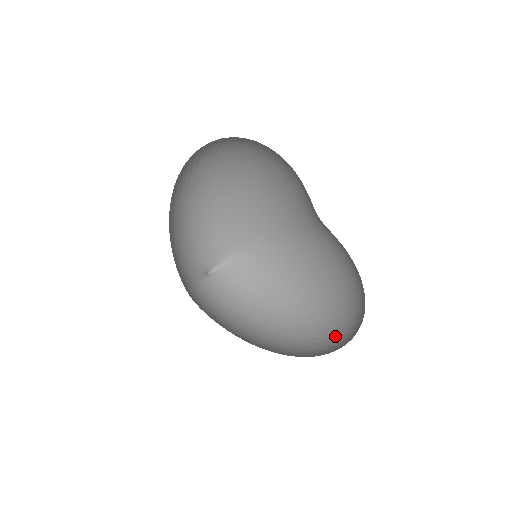
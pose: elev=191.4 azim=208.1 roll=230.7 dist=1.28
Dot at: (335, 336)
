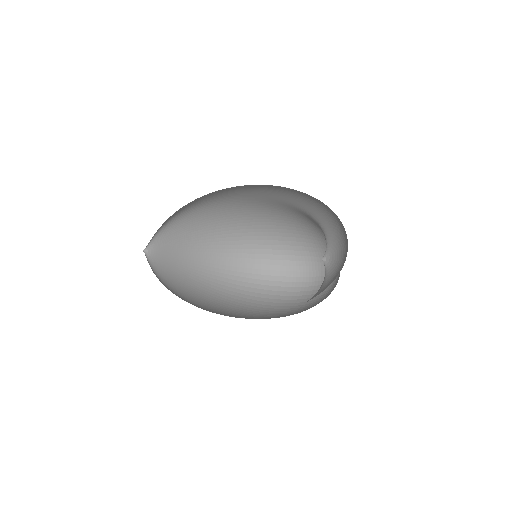
Dot at: (281, 267)
